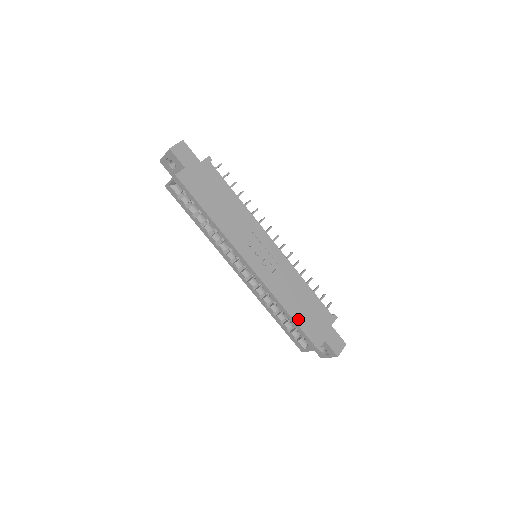
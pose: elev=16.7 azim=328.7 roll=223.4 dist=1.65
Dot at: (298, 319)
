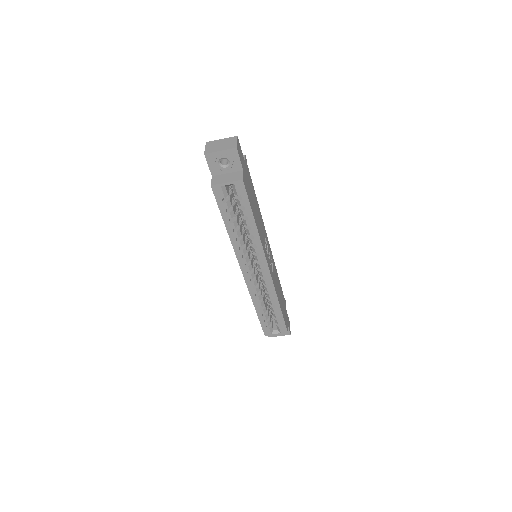
Dot at: (282, 310)
